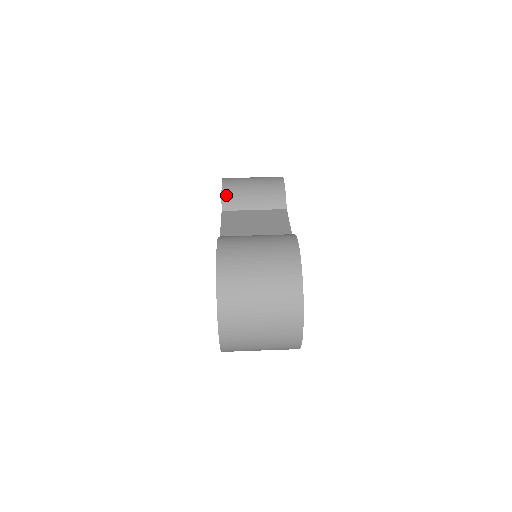
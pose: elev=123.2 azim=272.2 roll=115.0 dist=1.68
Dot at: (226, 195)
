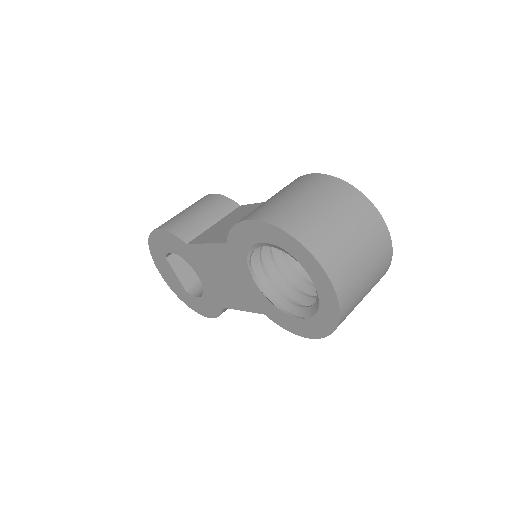
Dot at: (176, 231)
